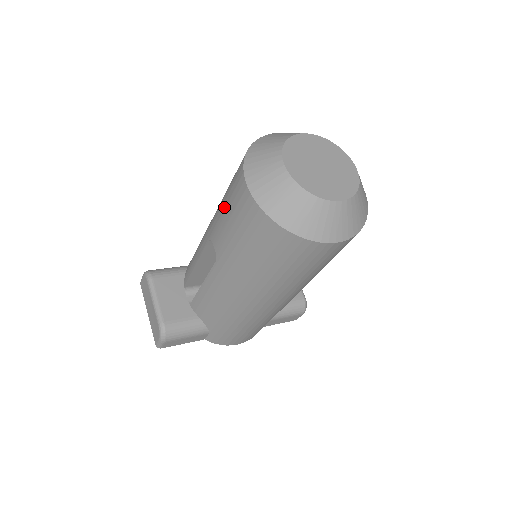
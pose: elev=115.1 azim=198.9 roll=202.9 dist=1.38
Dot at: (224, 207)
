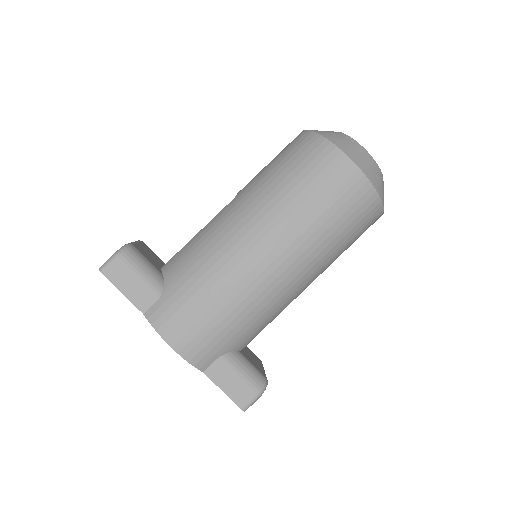
Dot at: occluded
